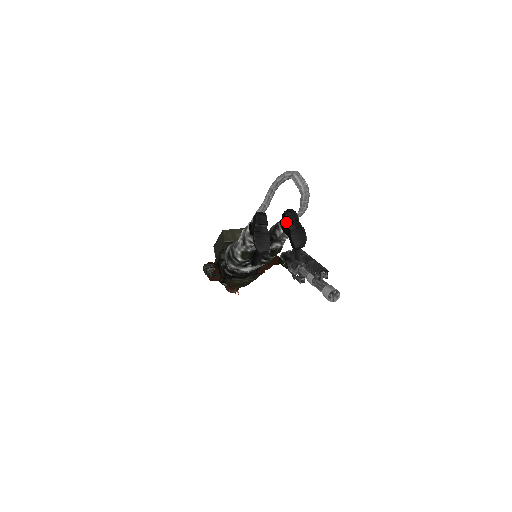
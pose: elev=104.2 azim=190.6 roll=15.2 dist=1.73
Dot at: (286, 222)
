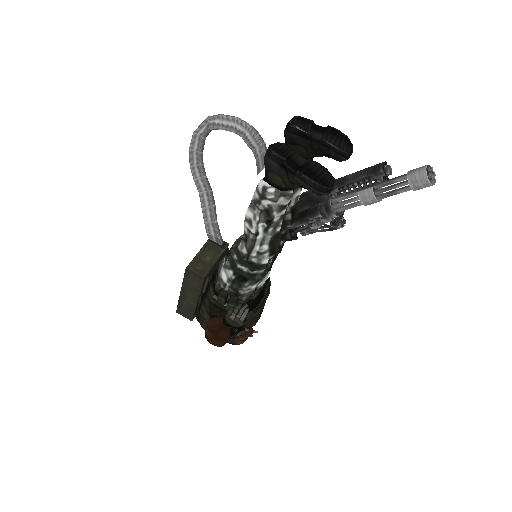
Dot at: (304, 136)
